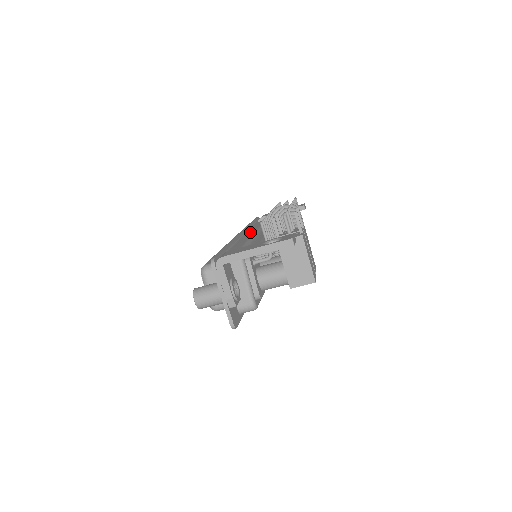
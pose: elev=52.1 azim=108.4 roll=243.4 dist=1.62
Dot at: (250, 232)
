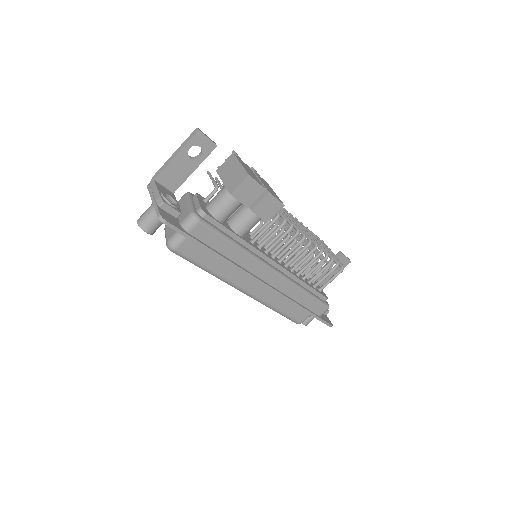
Dot at: occluded
